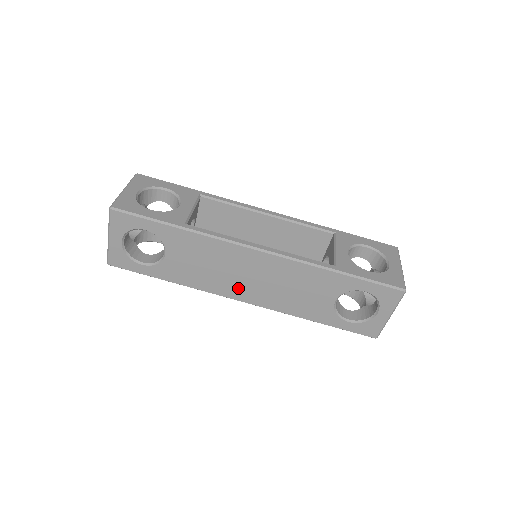
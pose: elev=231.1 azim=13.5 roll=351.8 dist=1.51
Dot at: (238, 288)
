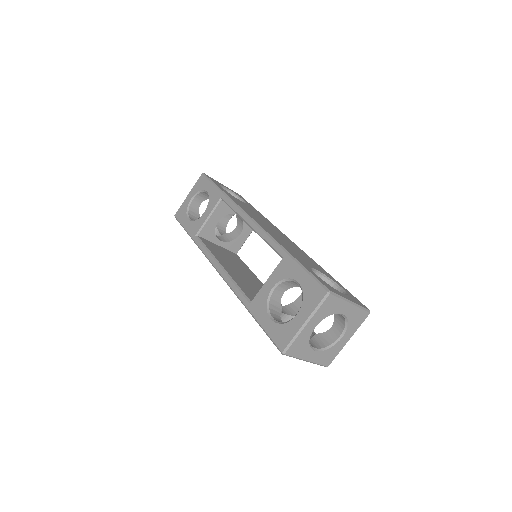
Dot at: occluded
